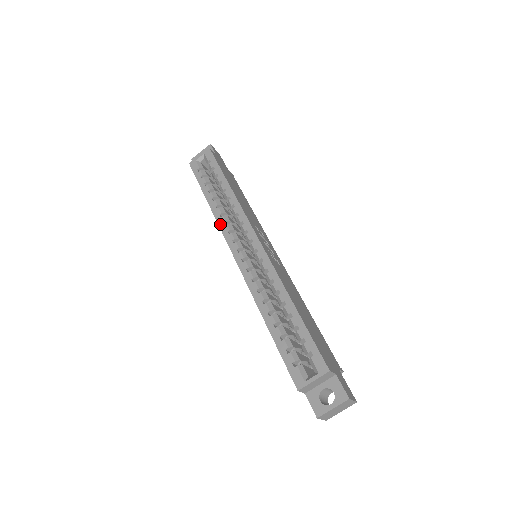
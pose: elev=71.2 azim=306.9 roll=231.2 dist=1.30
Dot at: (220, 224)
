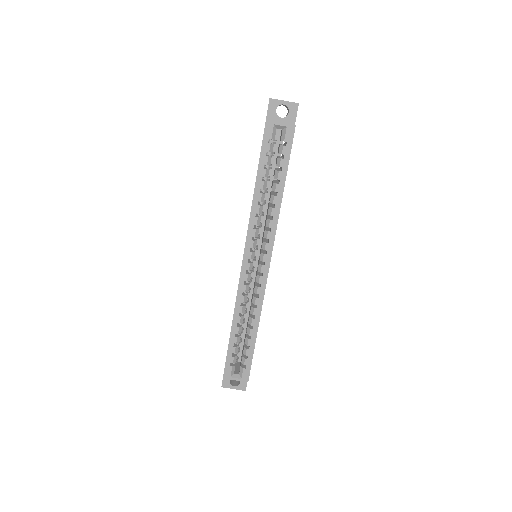
Dot at: (251, 223)
